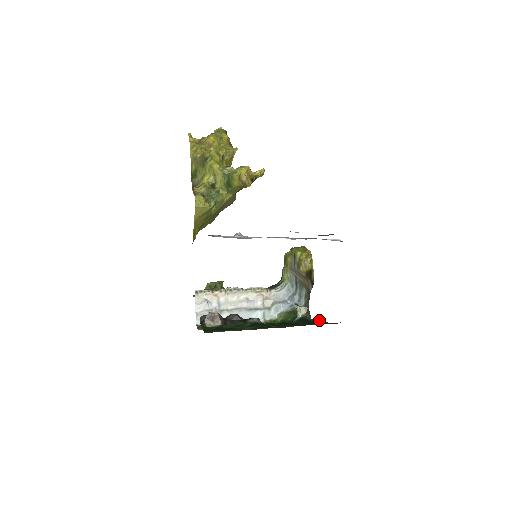
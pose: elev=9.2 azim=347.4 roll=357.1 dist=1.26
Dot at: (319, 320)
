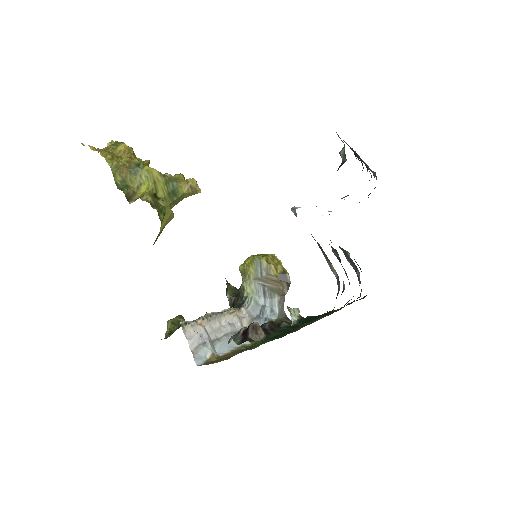
Dot at: occluded
